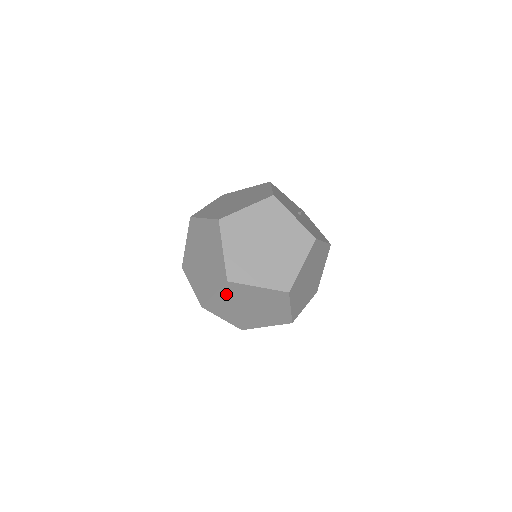
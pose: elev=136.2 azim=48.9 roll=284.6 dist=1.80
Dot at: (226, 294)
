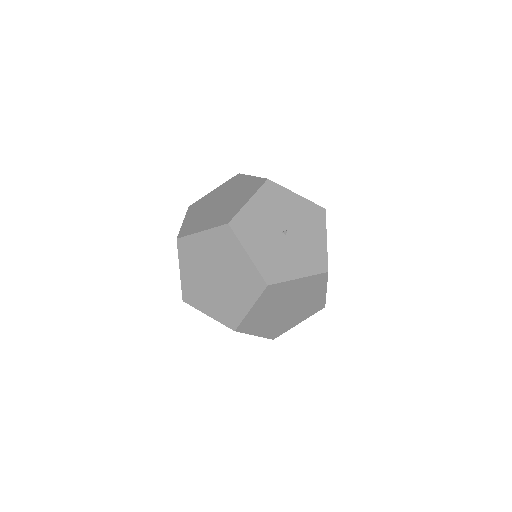
Dot at: occluded
